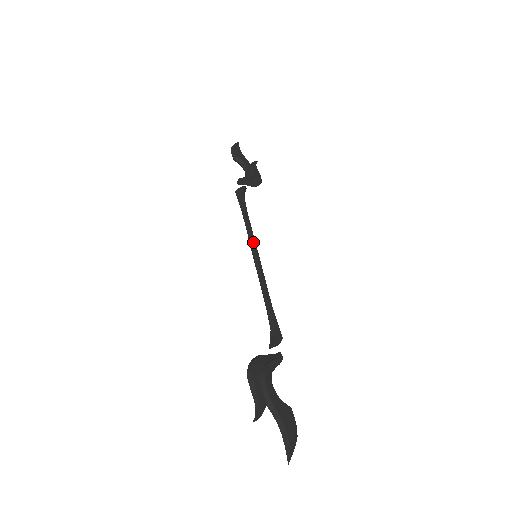
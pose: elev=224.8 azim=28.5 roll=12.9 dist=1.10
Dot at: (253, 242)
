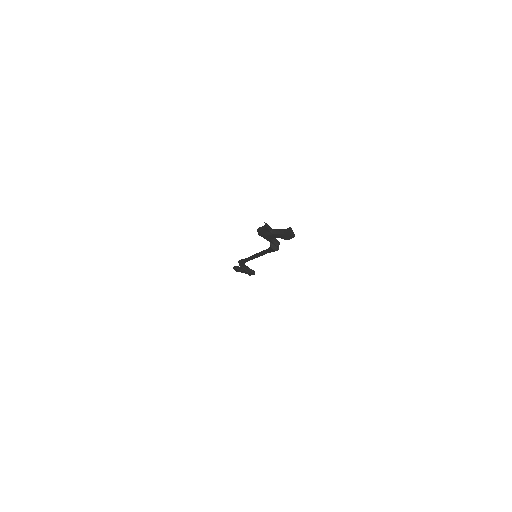
Dot at: occluded
